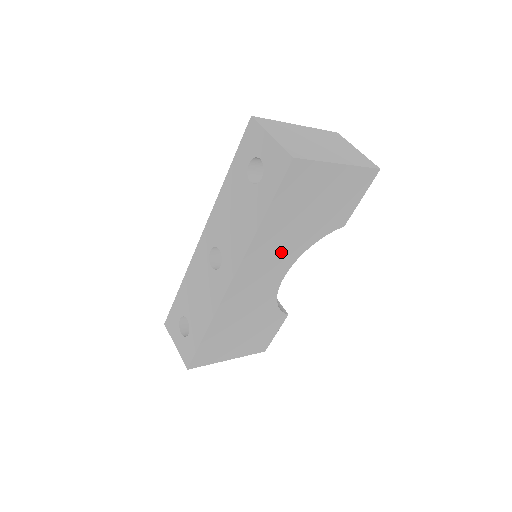
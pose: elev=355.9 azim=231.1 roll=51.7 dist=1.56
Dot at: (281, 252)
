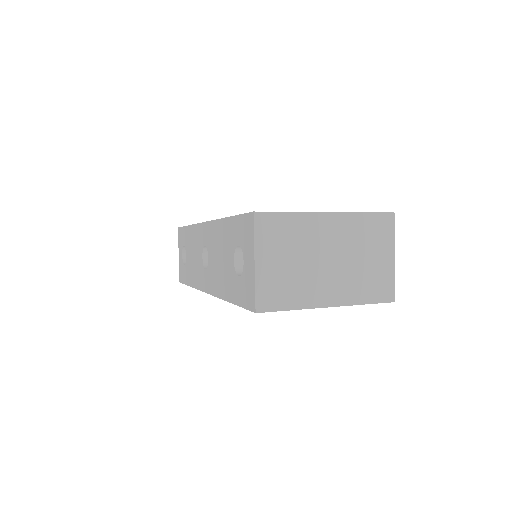
Dot at: occluded
